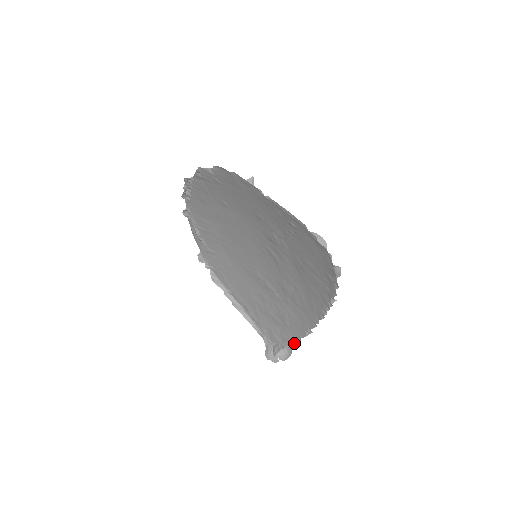
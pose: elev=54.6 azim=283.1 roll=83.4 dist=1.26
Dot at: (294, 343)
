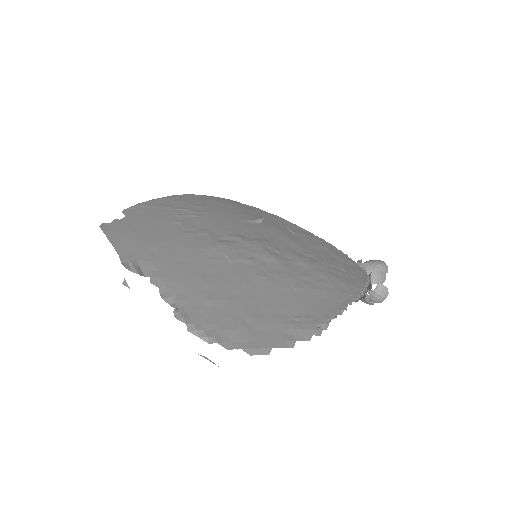
Dot at: occluded
